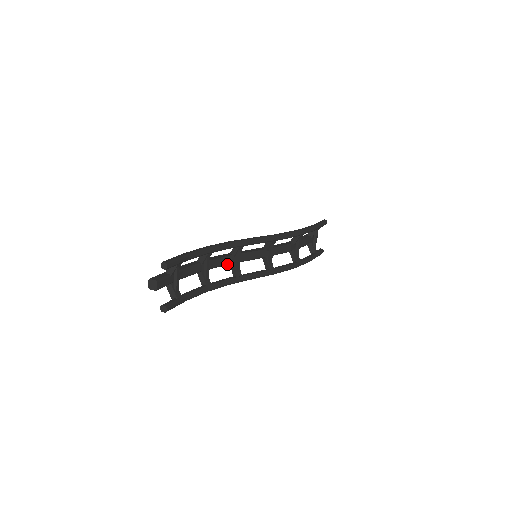
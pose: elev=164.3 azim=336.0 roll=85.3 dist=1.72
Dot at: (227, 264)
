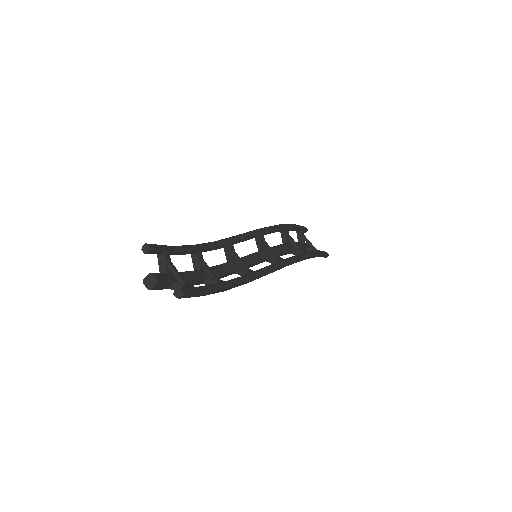
Dot at: (231, 270)
